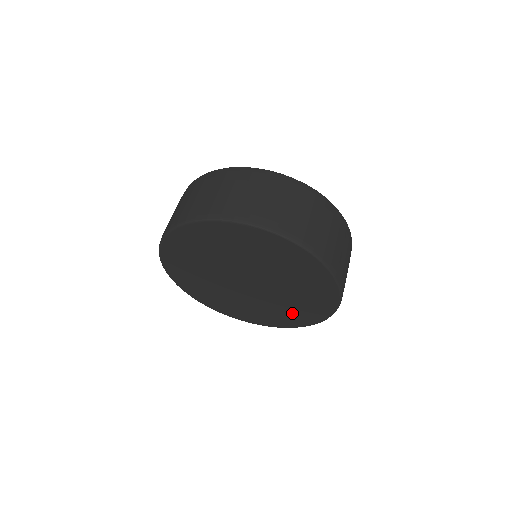
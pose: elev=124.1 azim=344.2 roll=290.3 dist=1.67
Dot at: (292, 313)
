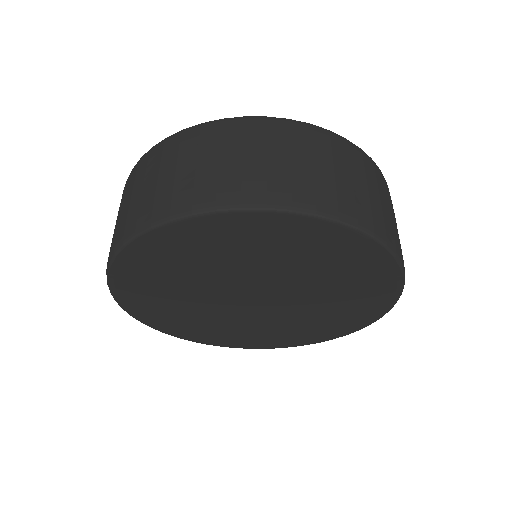
Dot at: (270, 336)
